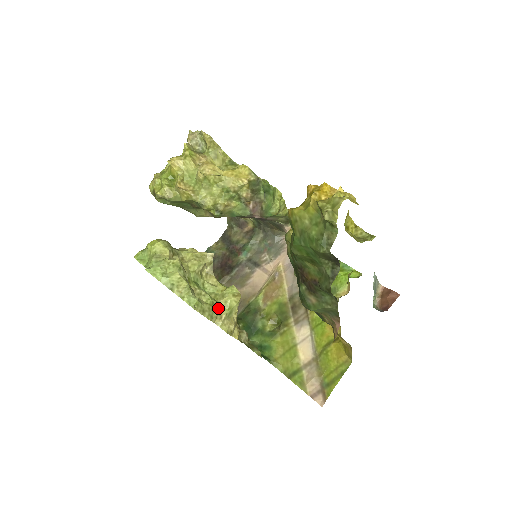
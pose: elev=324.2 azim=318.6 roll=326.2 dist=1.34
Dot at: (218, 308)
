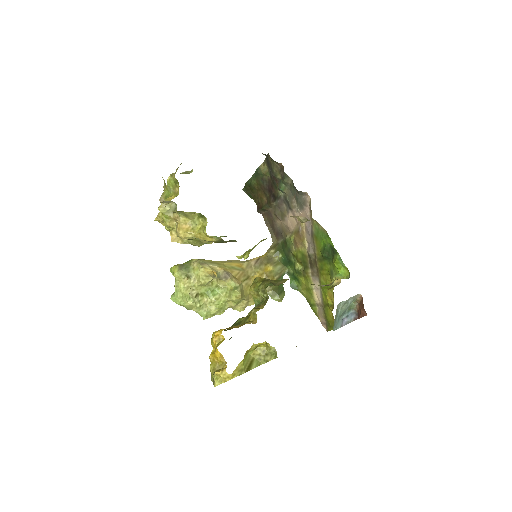
Dot at: (228, 302)
